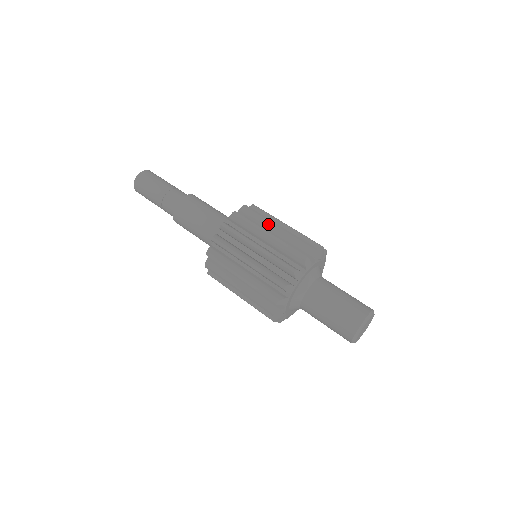
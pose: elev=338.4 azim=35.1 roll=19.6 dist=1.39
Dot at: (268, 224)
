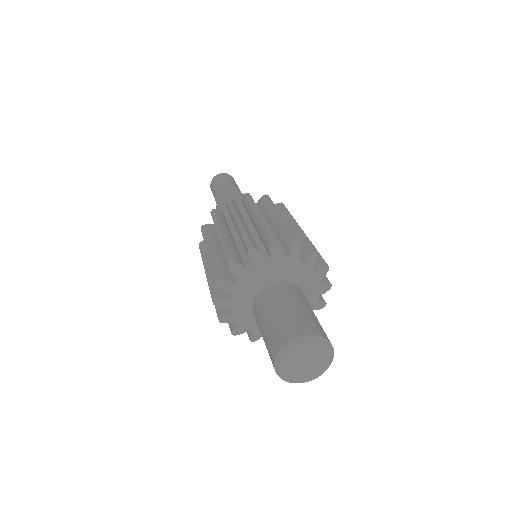
Dot at: (252, 212)
